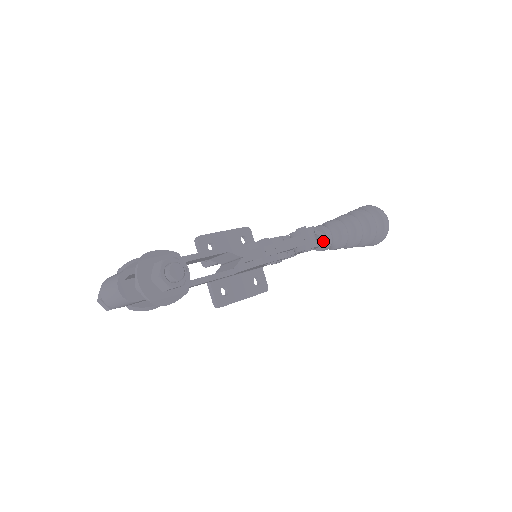
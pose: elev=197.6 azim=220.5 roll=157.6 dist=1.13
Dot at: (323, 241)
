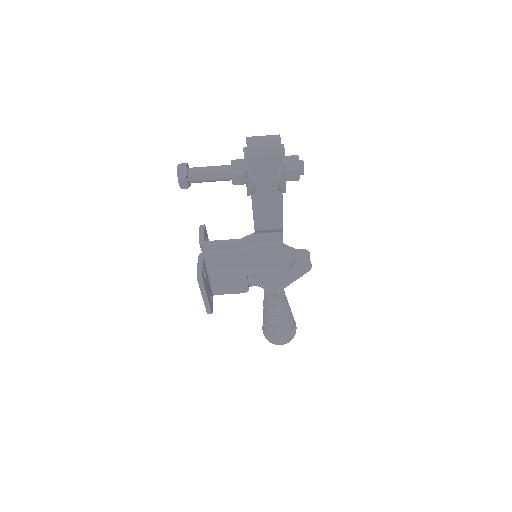
Dot at: (281, 293)
